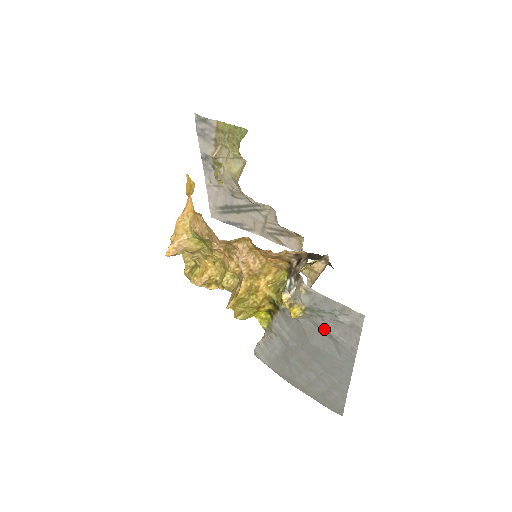
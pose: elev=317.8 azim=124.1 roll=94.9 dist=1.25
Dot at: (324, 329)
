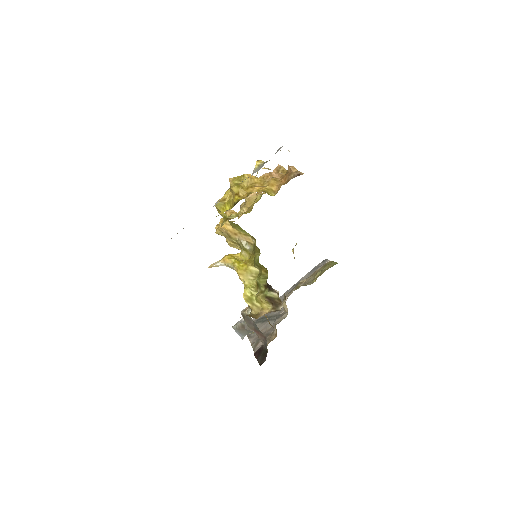
Dot at: occluded
